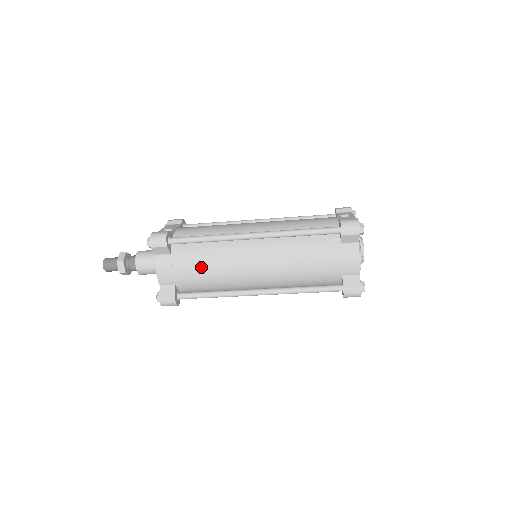
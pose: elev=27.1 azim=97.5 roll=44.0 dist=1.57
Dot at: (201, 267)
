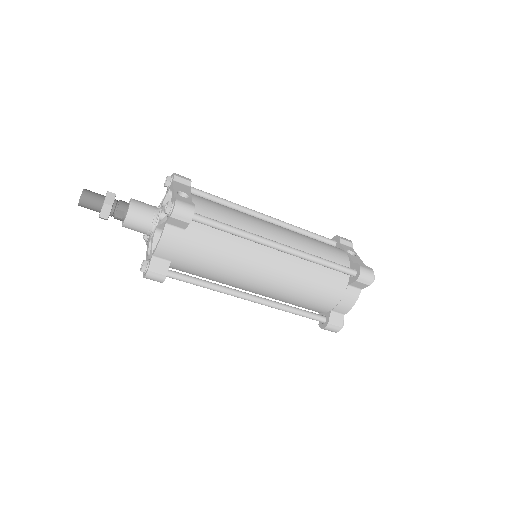
Dot at: (212, 256)
